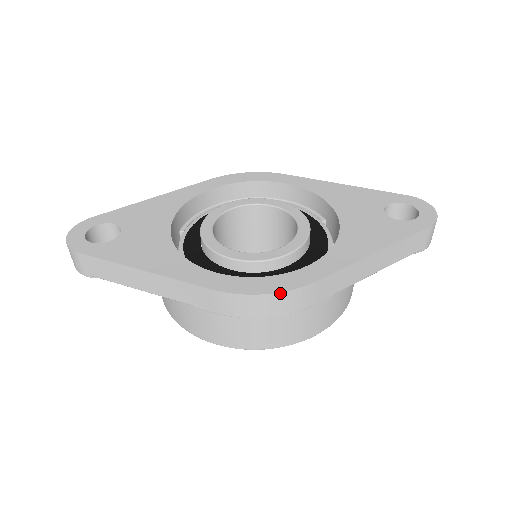
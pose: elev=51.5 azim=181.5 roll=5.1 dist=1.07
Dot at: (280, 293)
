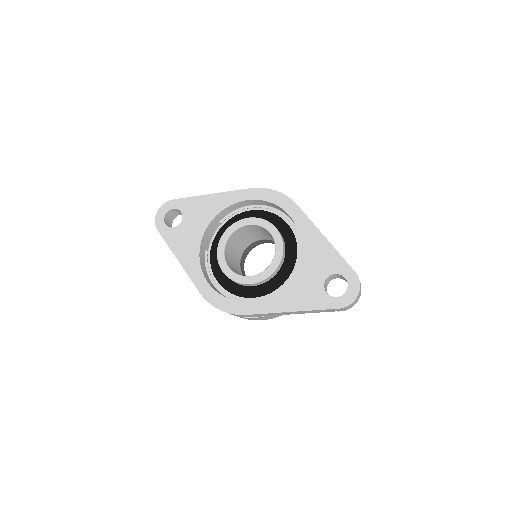
Dot at: (226, 312)
